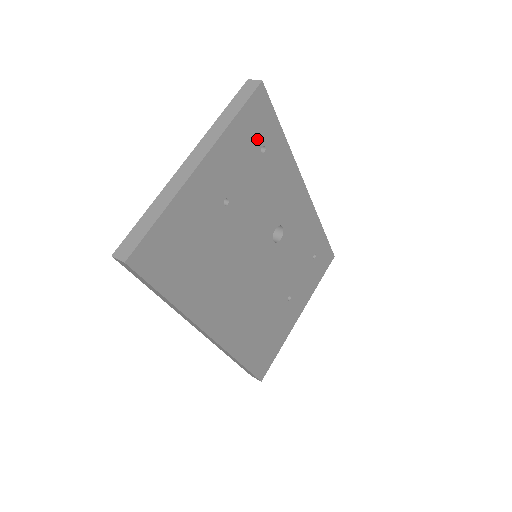
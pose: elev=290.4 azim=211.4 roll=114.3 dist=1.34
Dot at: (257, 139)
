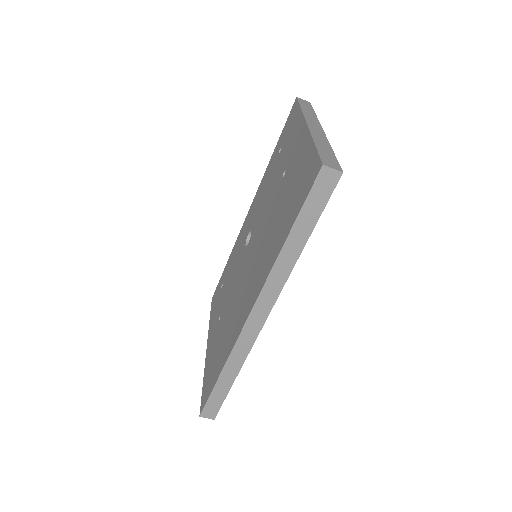
Dot at: occluded
